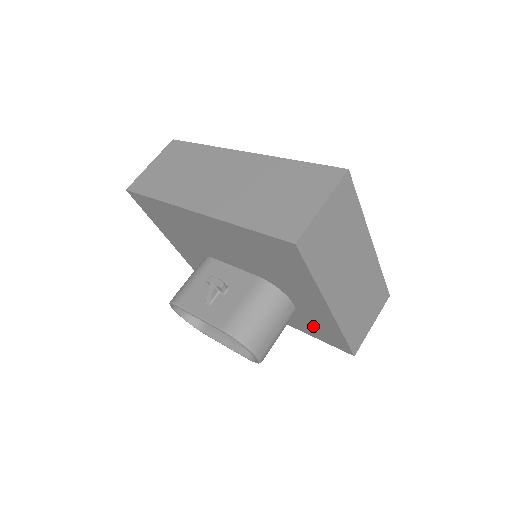
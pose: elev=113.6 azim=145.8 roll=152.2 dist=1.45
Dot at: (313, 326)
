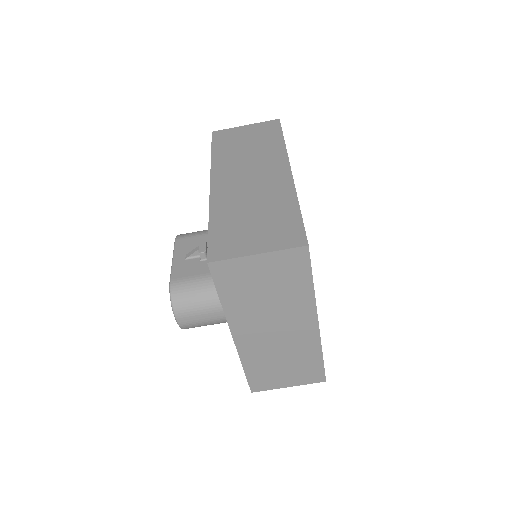
Dot at: occluded
